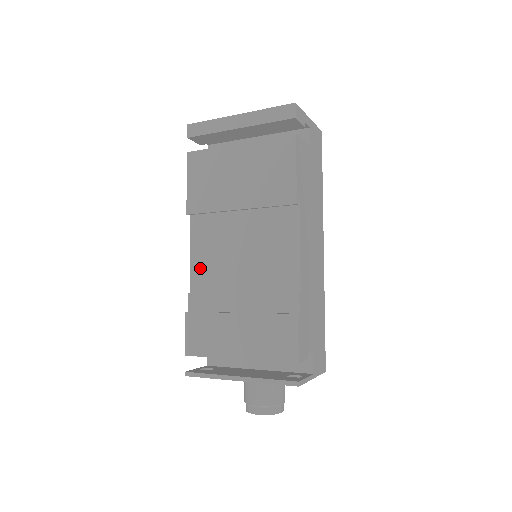
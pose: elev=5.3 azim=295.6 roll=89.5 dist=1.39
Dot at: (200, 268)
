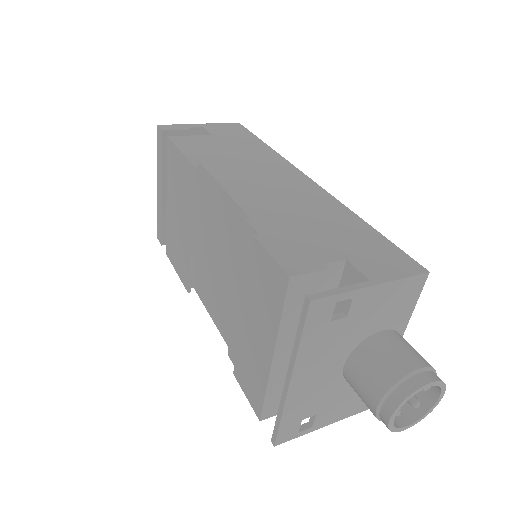
Dot at: (220, 320)
